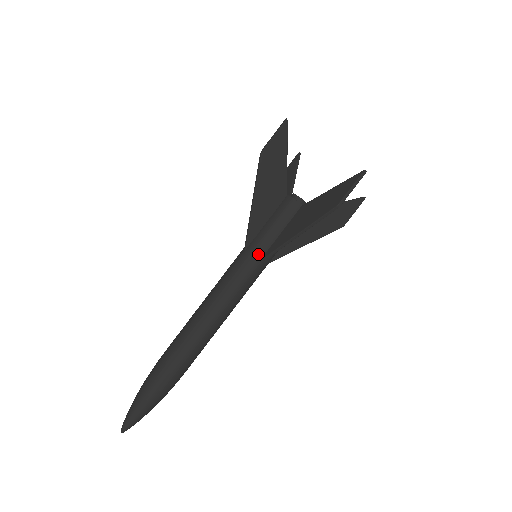
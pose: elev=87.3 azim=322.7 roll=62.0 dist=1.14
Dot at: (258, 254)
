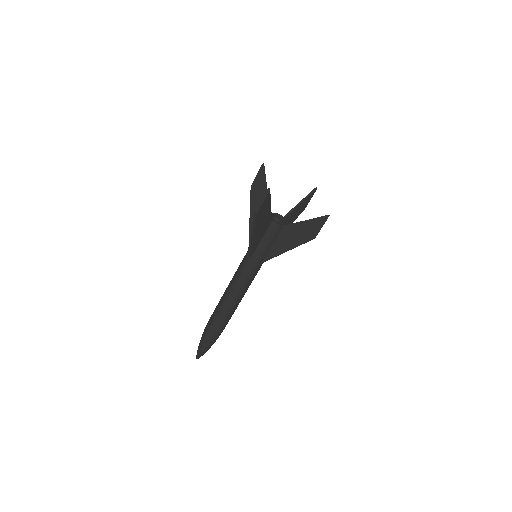
Dot at: (260, 260)
